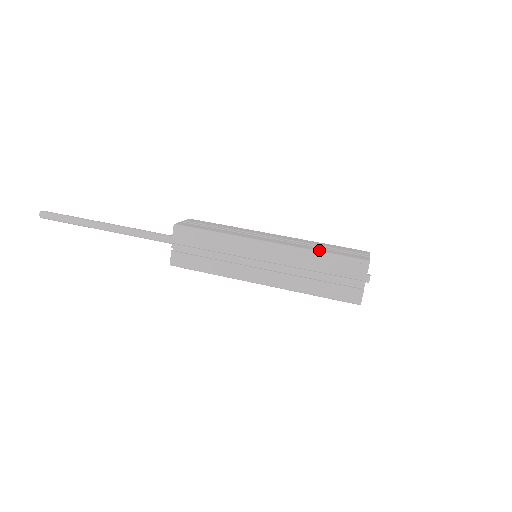
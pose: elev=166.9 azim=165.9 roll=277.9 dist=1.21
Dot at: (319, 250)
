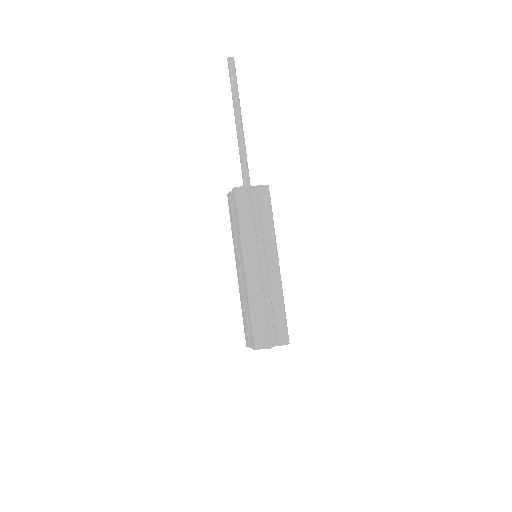
Dot at: (255, 309)
